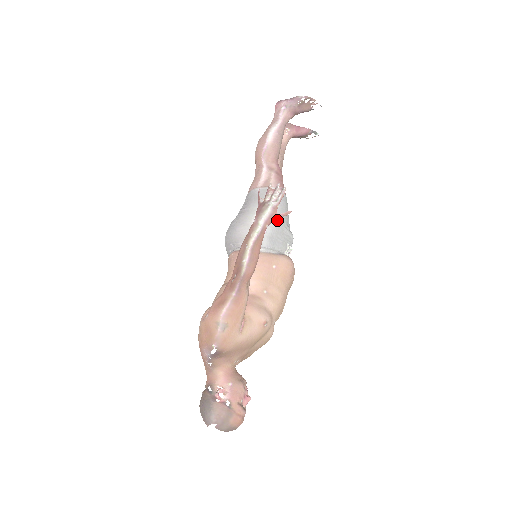
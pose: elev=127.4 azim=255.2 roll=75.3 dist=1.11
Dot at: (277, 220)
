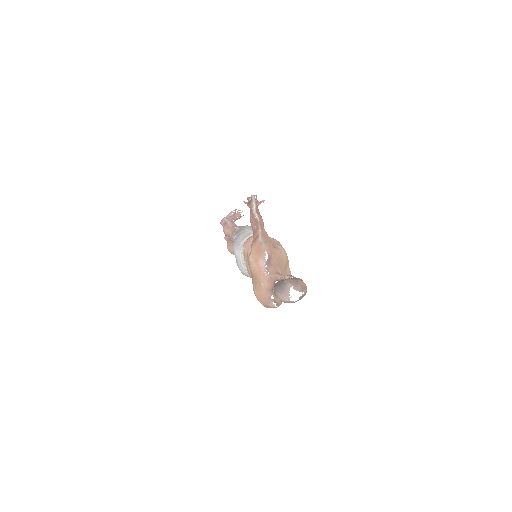
Dot at: occluded
